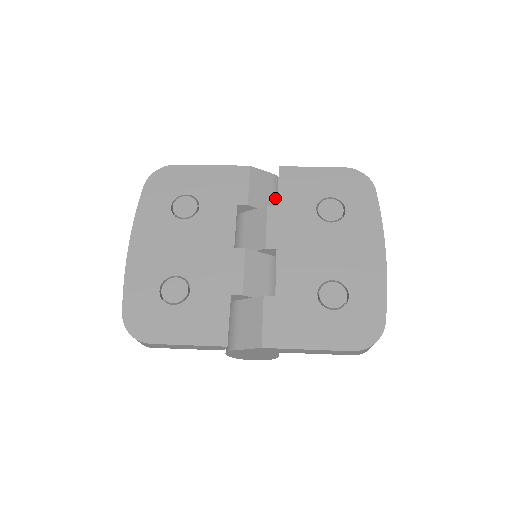
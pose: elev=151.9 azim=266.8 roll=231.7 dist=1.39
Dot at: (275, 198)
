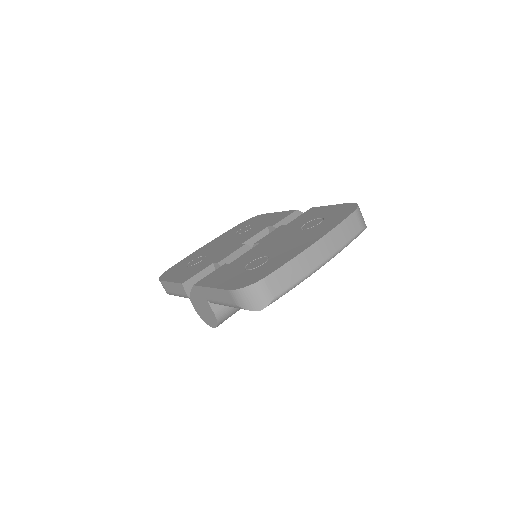
Dot at: occluded
